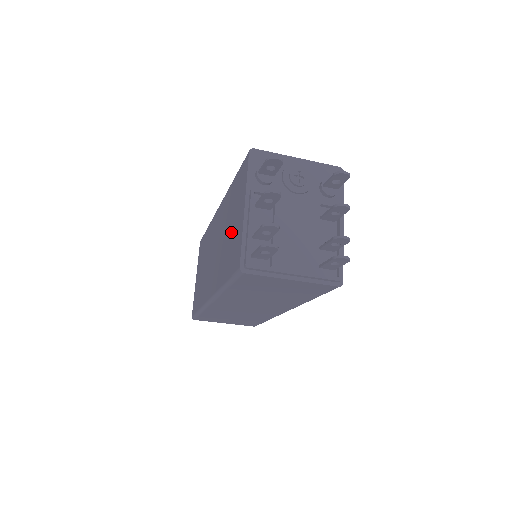
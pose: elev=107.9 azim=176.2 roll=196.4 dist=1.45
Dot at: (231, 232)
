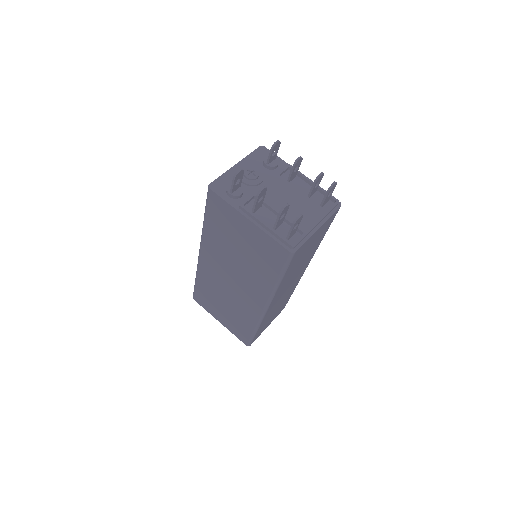
Dot at: (246, 248)
